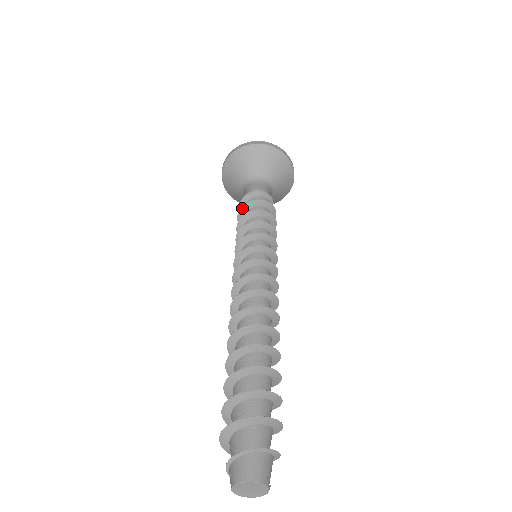
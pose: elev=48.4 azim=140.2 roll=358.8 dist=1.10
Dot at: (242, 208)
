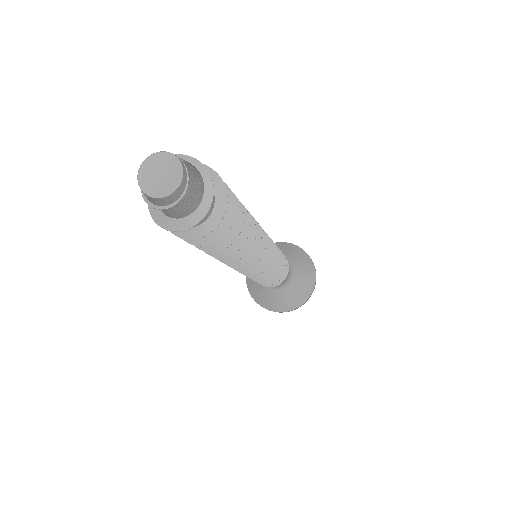
Dot at: occluded
